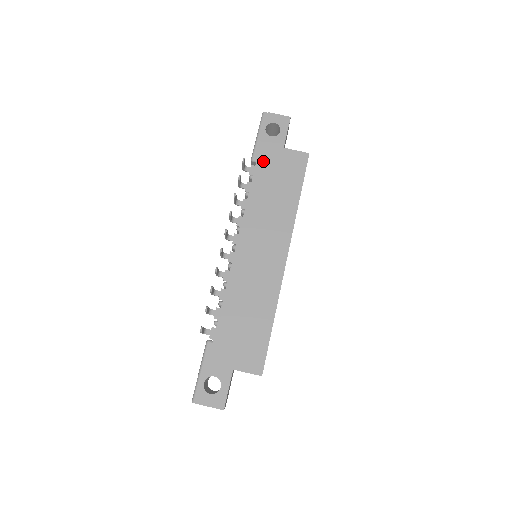
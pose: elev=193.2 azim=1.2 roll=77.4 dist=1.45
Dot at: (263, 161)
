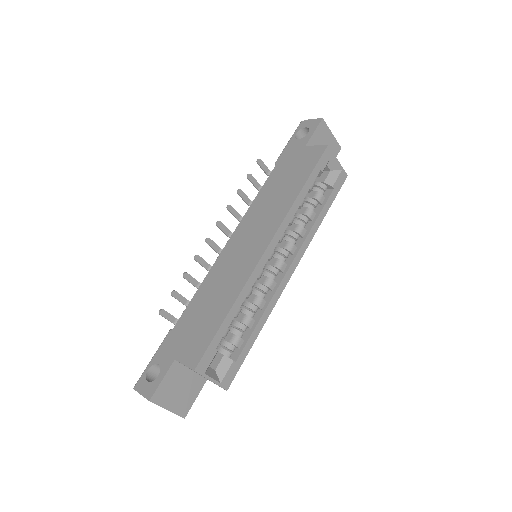
Dot at: (282, 162)
